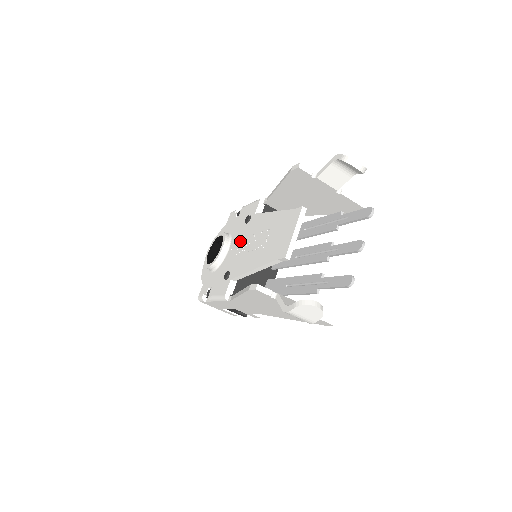
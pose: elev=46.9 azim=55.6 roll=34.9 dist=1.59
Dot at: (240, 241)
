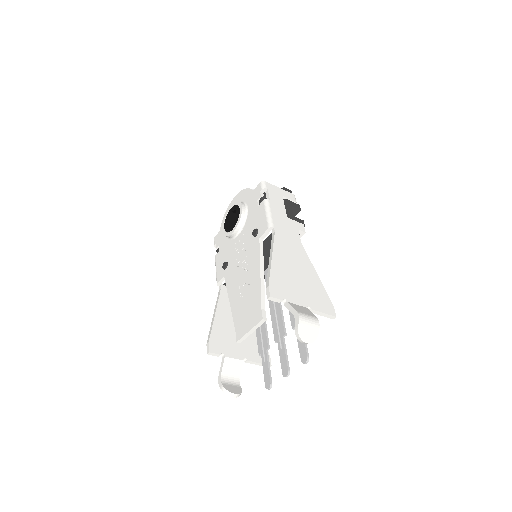
Dot at: (243, 247)
